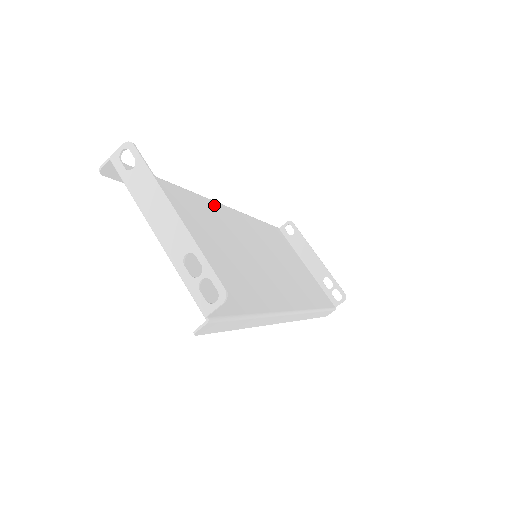
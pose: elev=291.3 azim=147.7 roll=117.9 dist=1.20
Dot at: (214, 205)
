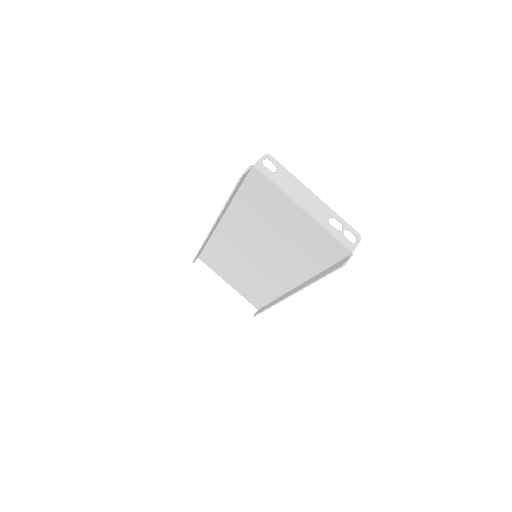
Dot at: (228, 219)
